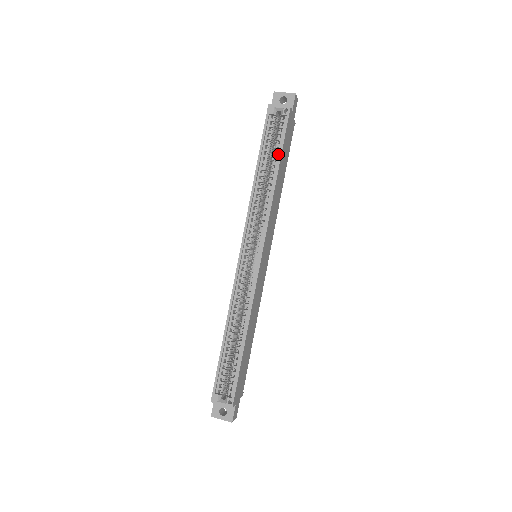
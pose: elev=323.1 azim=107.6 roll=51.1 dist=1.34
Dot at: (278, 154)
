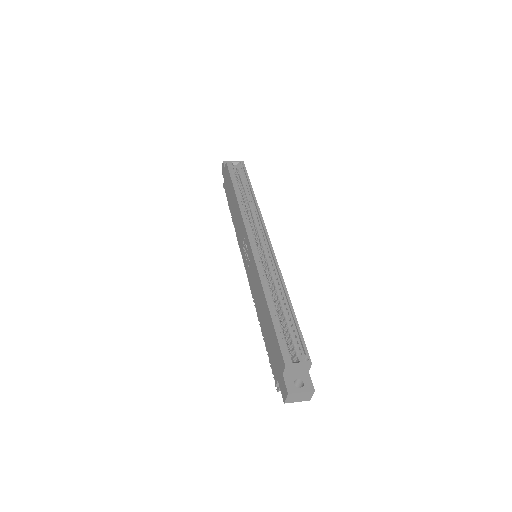
Dot at: (247, 185)
